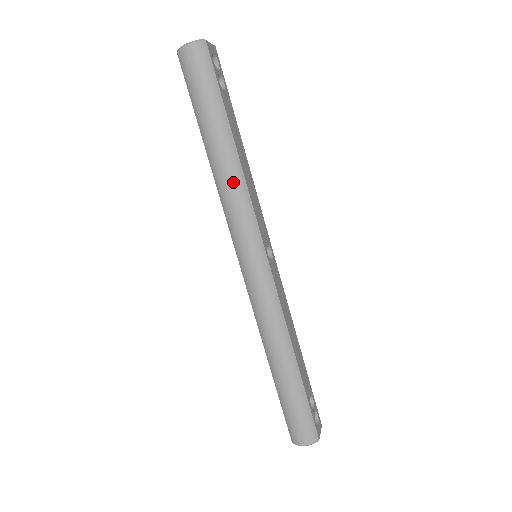
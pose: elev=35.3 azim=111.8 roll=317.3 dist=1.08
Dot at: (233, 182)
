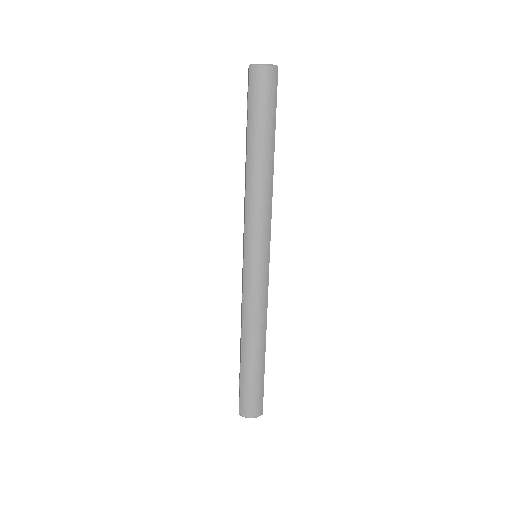
Dot at: (264, 192)
